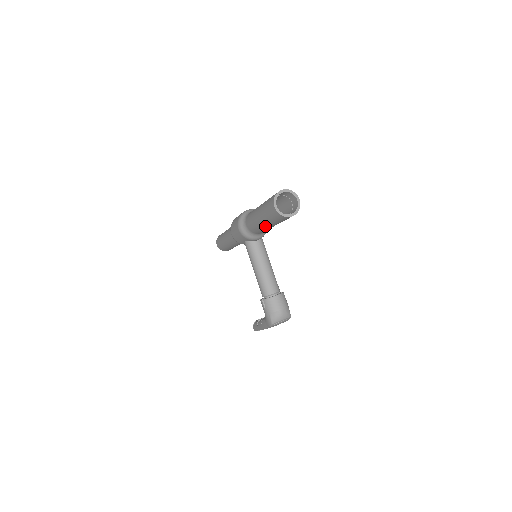
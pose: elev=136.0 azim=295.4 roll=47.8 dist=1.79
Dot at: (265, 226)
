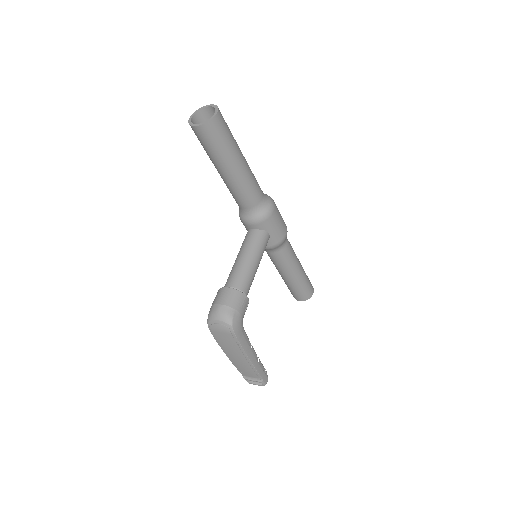
Dot at: (220, 174)
